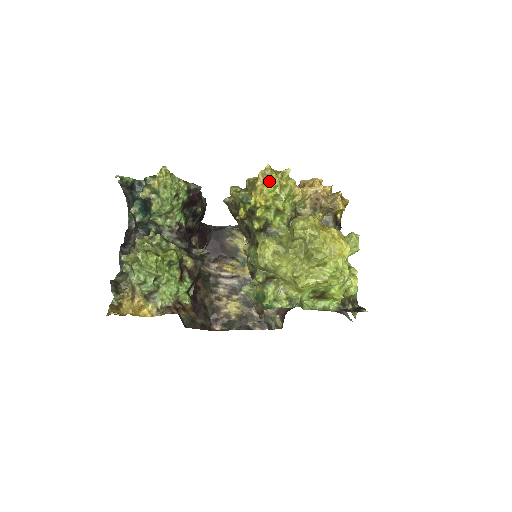
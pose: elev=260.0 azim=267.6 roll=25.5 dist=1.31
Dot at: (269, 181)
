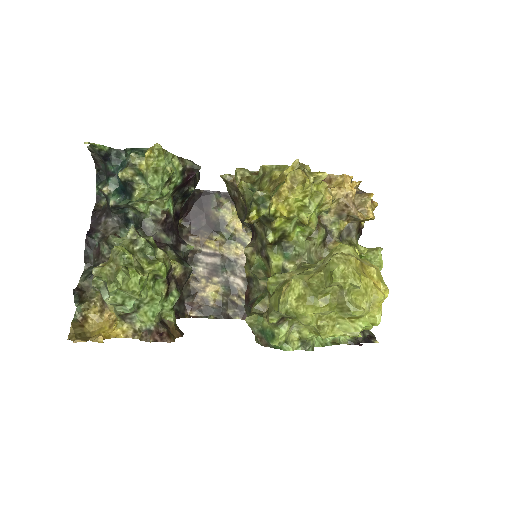
Dot at: (299, 188)
